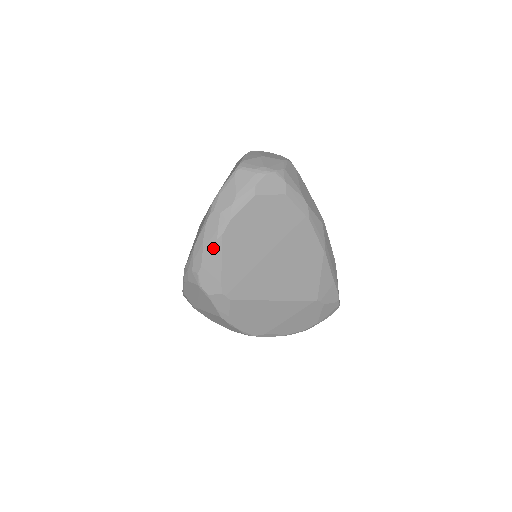
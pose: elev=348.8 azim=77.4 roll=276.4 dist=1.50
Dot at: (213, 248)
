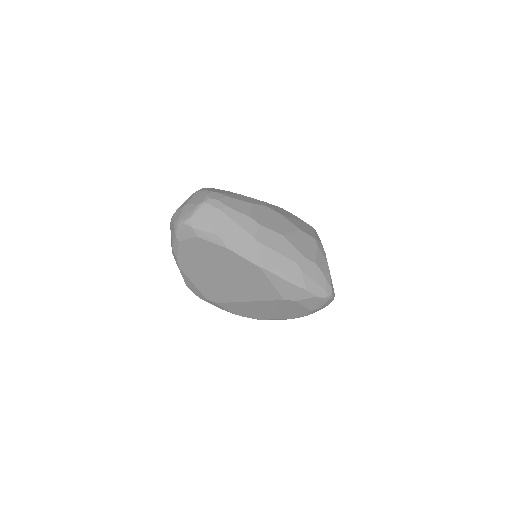
Dot at: (182, 274)
